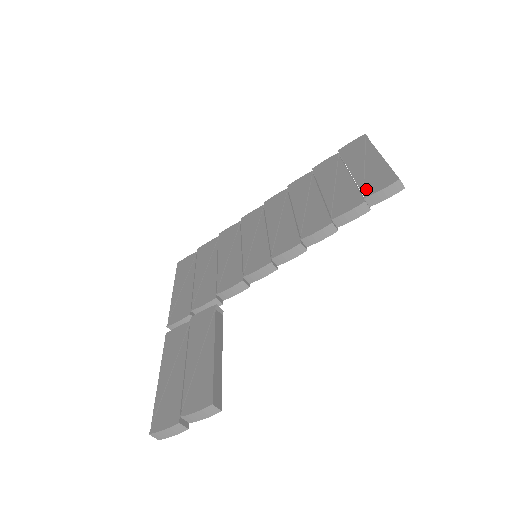
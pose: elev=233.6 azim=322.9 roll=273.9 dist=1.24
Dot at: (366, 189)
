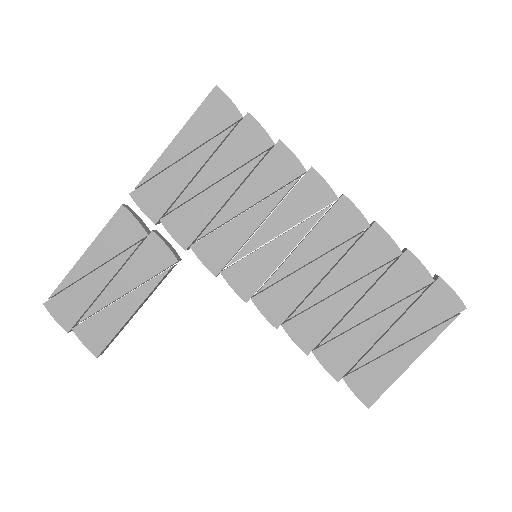
Dot at: (357, 373)
